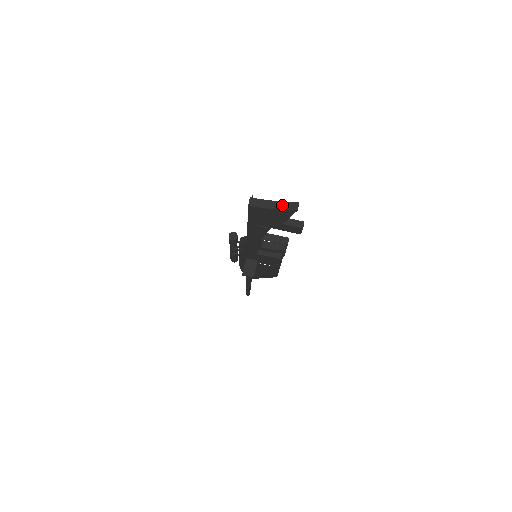
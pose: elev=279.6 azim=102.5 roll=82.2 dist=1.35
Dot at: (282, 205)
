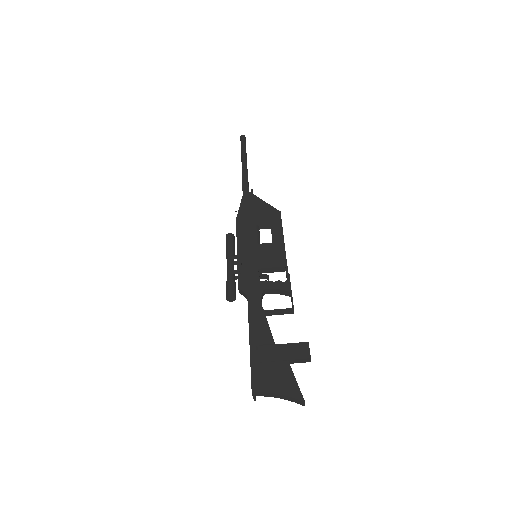
Dot at: (287, 398)
